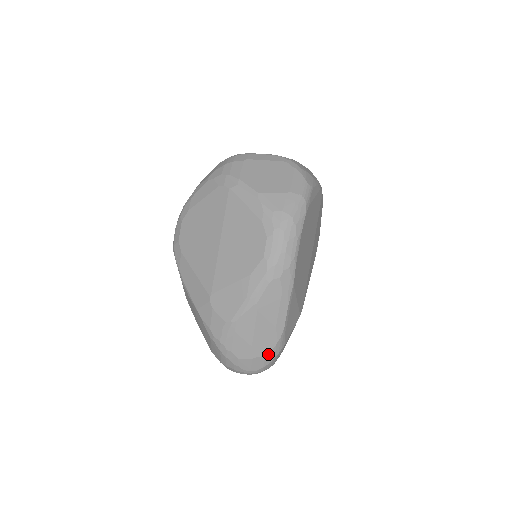
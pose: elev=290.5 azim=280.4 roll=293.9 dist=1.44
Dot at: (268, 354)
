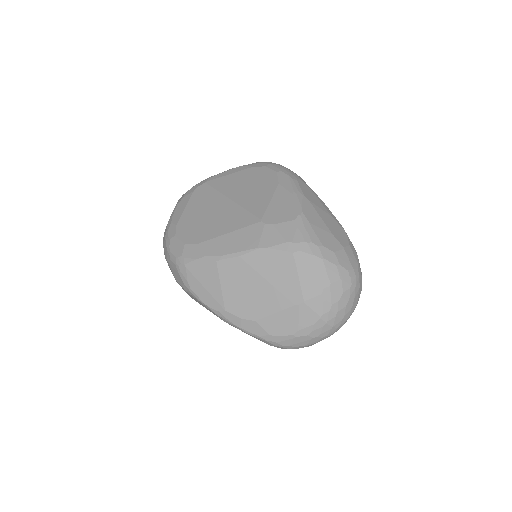
Dot at: (349, 244)
